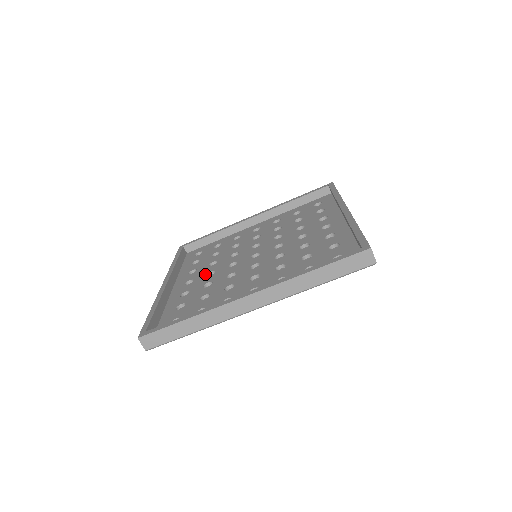
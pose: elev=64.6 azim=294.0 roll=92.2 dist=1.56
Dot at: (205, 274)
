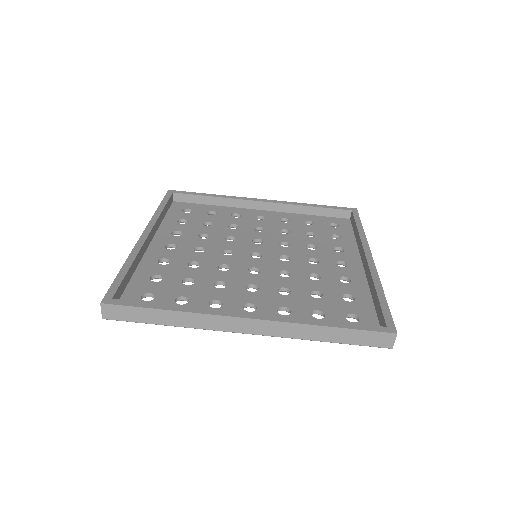
Dot at: (192, 246)
